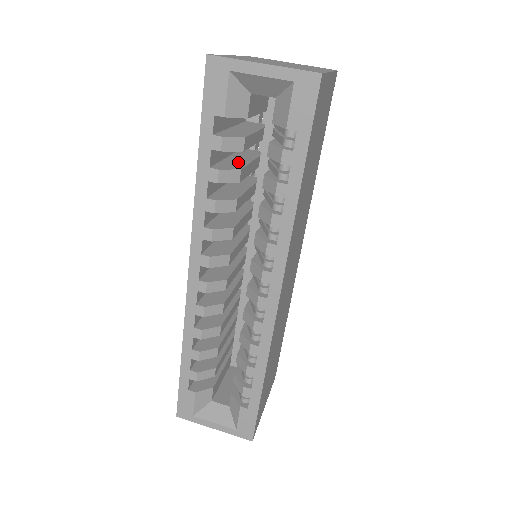
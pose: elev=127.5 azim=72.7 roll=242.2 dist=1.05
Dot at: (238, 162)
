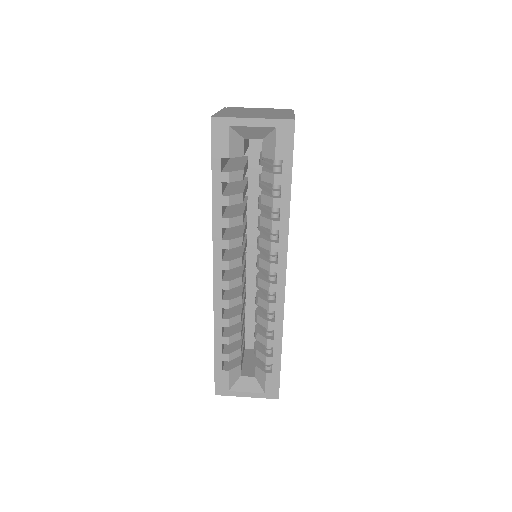
Dot at: (237, 188)
